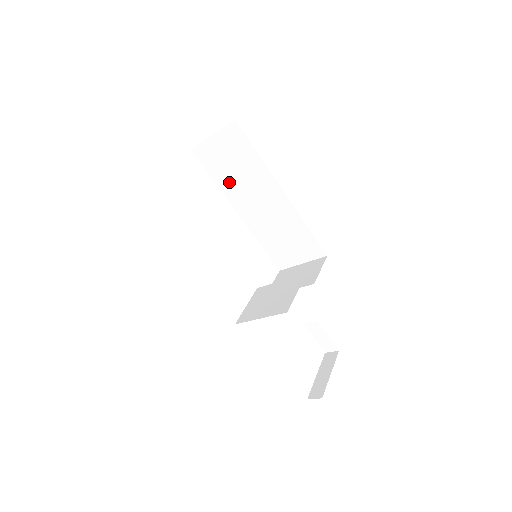
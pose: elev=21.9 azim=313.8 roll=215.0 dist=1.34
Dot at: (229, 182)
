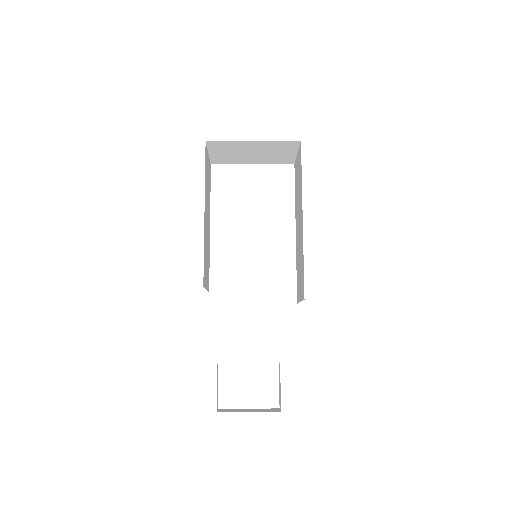
Dot at: occluded
